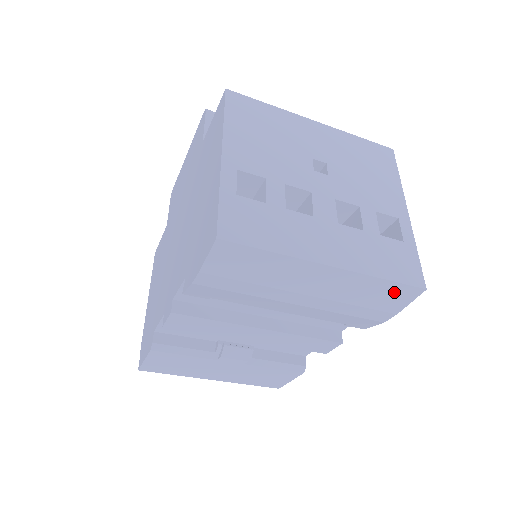
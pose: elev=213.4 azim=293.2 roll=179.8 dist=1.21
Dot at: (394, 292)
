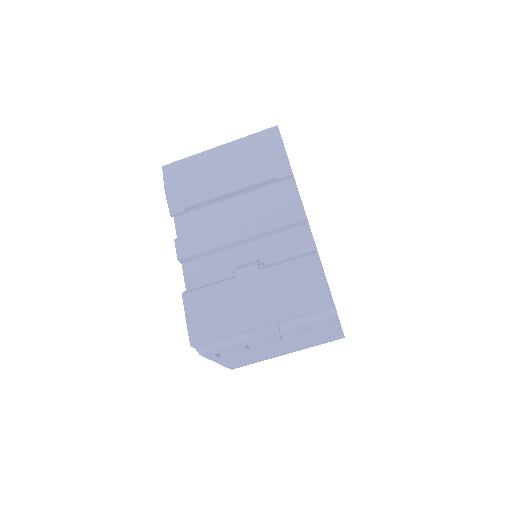
Dot at: (264, 137)
